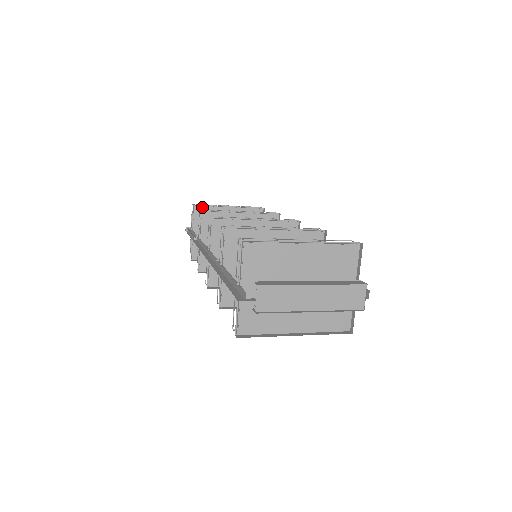
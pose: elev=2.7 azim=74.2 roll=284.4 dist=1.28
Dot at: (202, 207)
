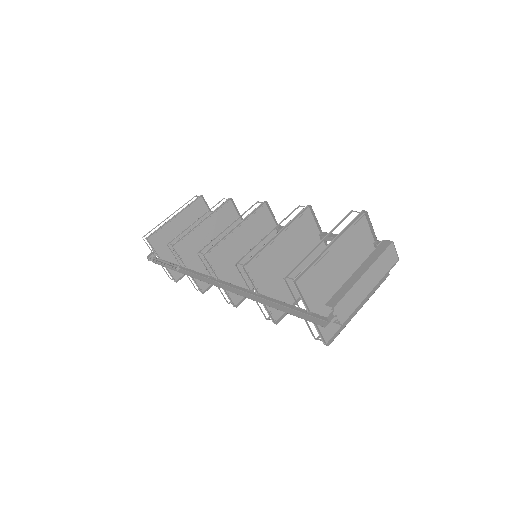
Dot at: (154, 235)
